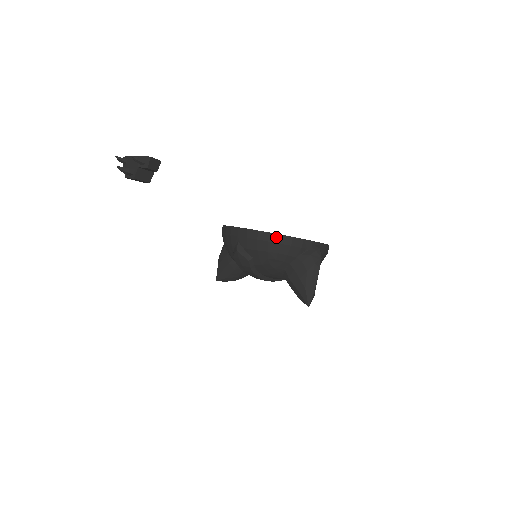
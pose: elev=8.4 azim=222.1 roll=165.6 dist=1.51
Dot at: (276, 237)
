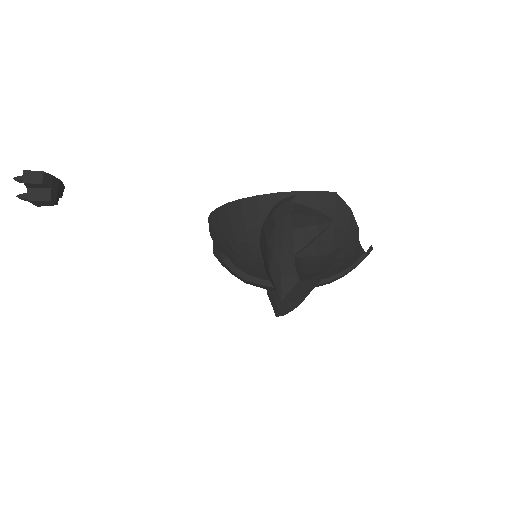
Dot at: (223, 210)
